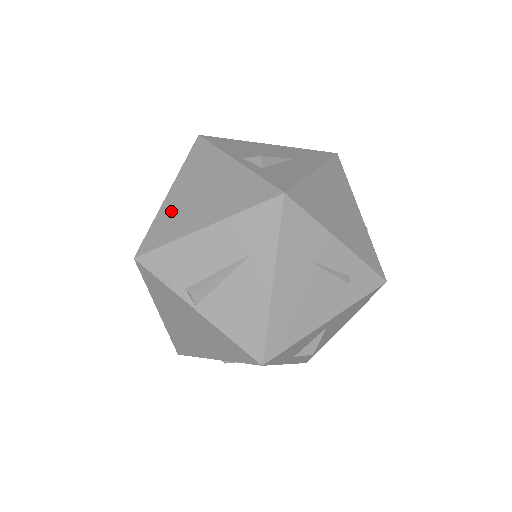
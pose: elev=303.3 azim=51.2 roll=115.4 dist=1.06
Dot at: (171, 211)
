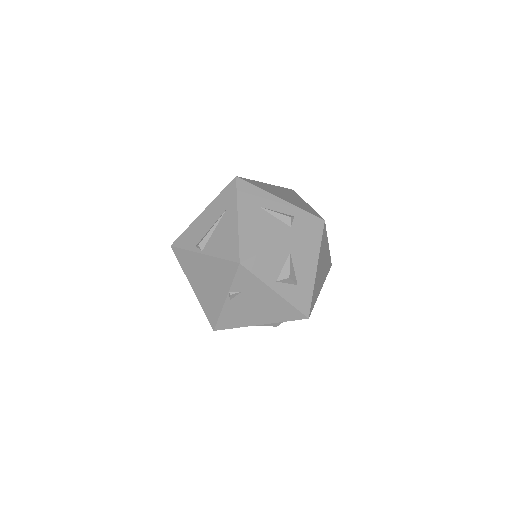
Dot at: occluded
